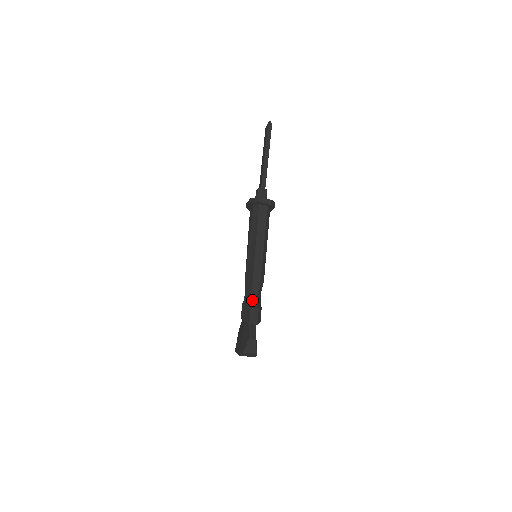
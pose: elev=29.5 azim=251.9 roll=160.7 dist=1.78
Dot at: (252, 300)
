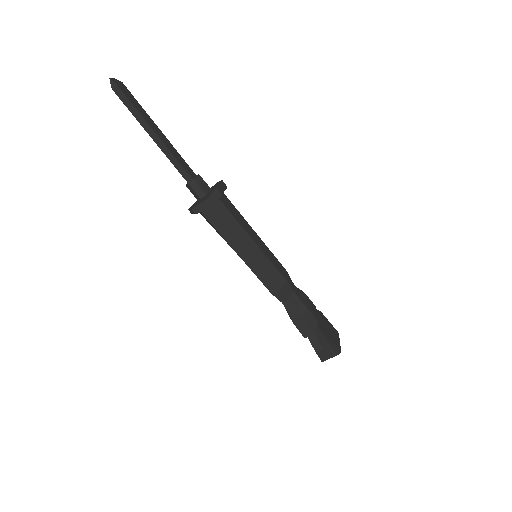
Dot at: (289, 311)
